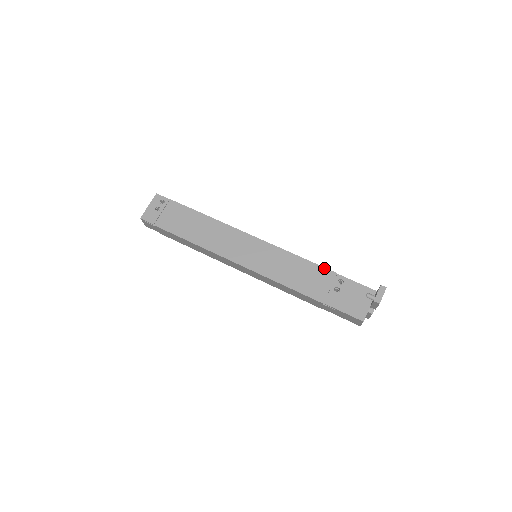
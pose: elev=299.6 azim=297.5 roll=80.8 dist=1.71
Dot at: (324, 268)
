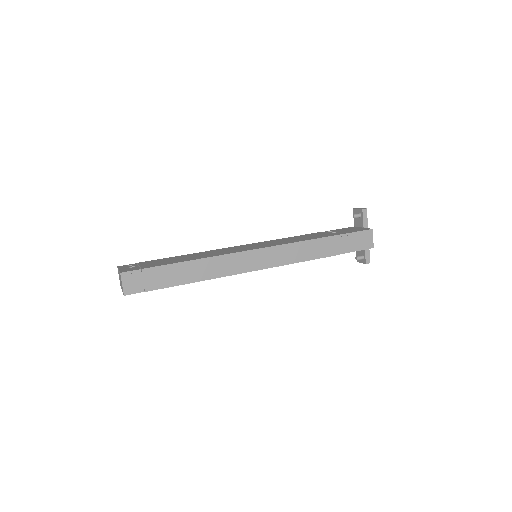
Dot at: (310, 234)
